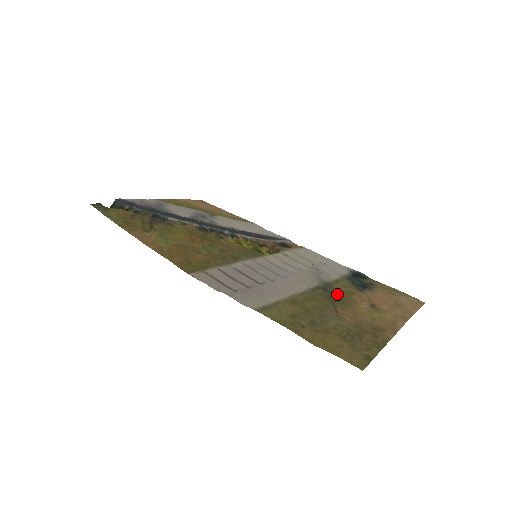
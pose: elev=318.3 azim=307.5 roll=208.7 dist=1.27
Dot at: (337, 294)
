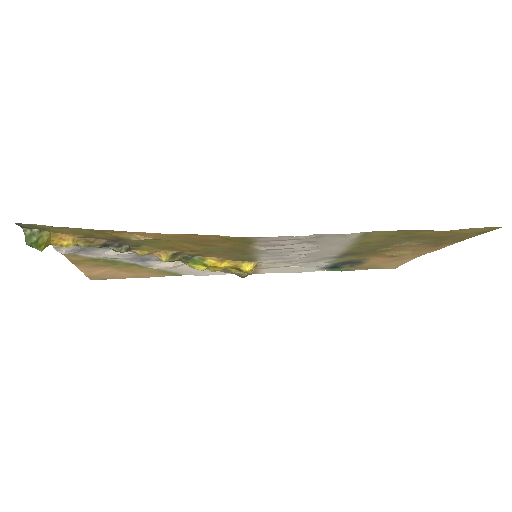
Dot at: (362, 254)
